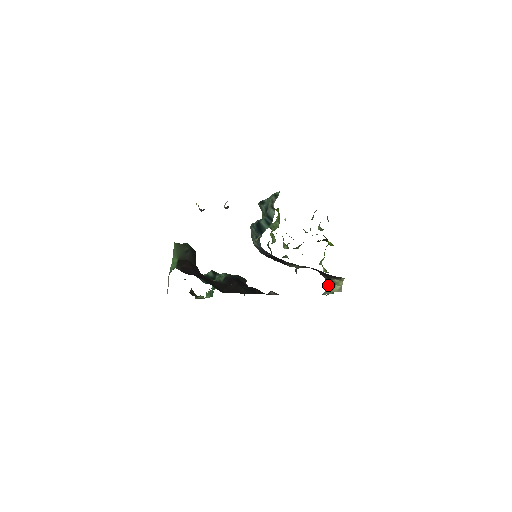
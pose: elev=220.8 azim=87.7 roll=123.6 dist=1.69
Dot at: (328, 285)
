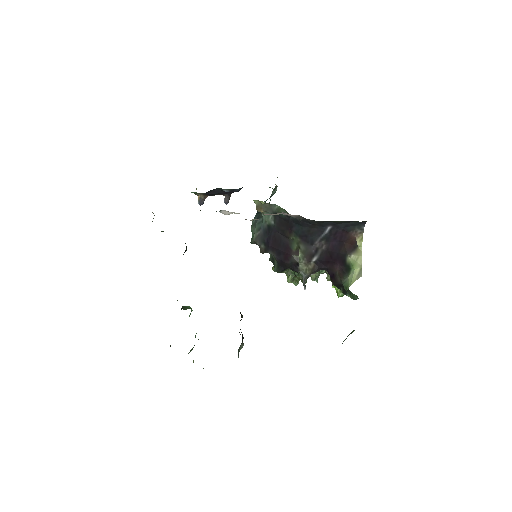
Dot at: (345, 283)
